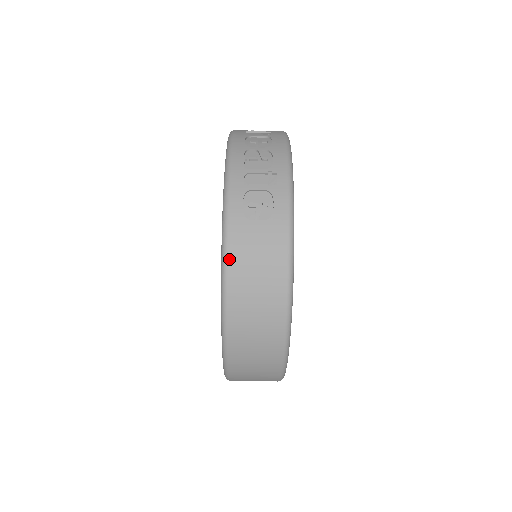
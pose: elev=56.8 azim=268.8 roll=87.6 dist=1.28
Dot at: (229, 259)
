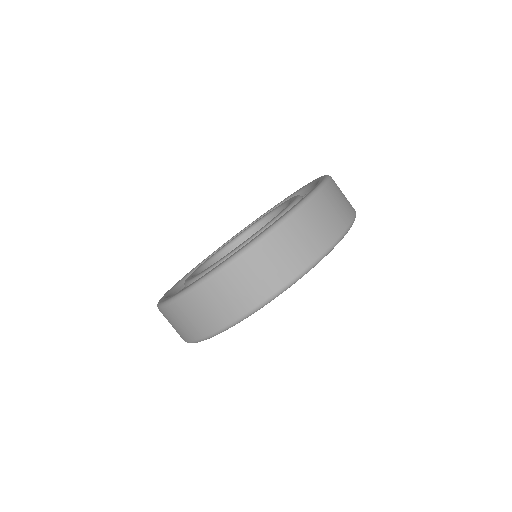
Dot at: (331, 181)
